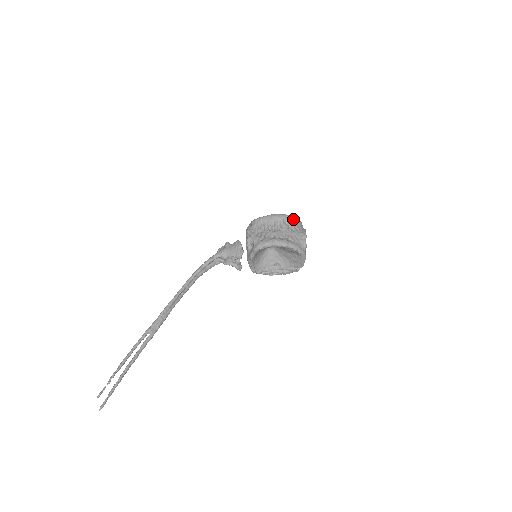
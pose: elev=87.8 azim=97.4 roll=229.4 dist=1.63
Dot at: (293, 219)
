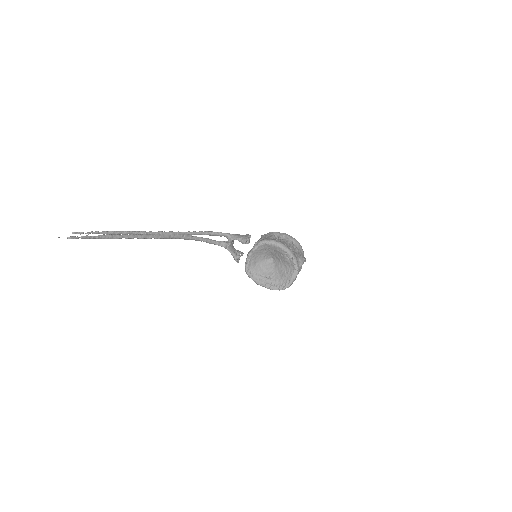
Dot at: (300, 246)
